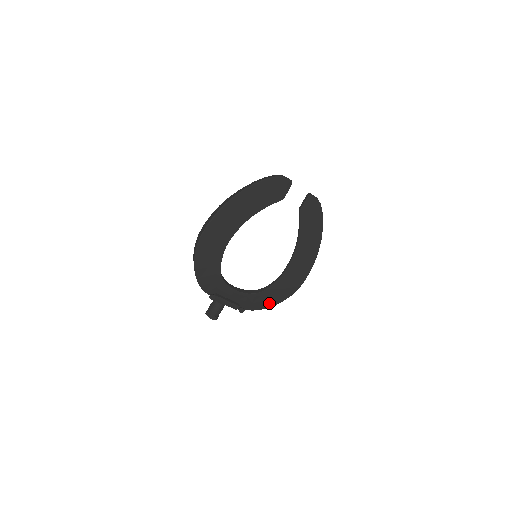
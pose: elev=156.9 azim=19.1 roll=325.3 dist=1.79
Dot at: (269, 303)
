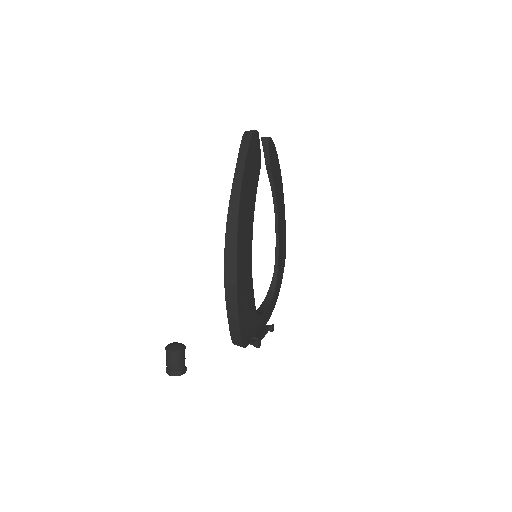
Dot at: (277, 296)
